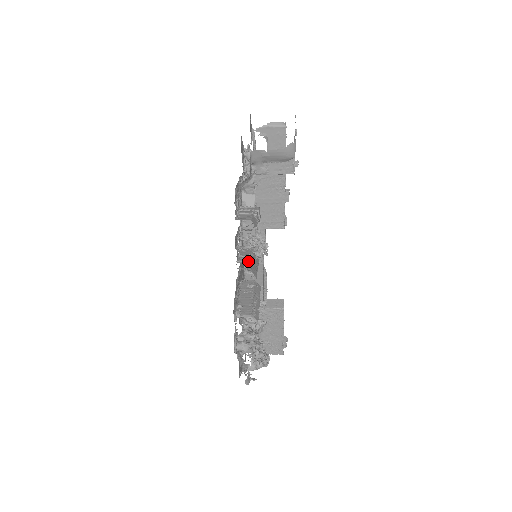
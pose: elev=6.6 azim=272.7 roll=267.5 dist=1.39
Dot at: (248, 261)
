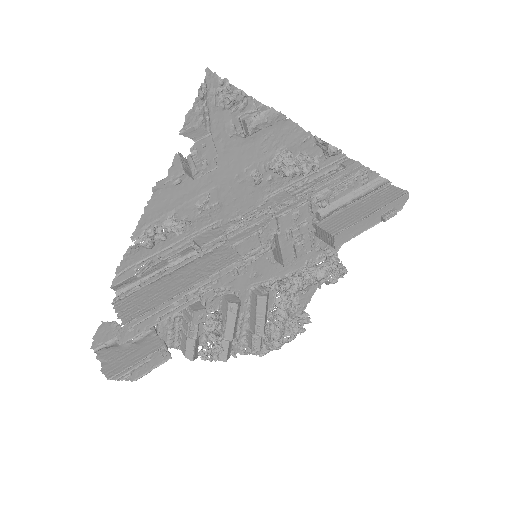
Dot at: occluded
